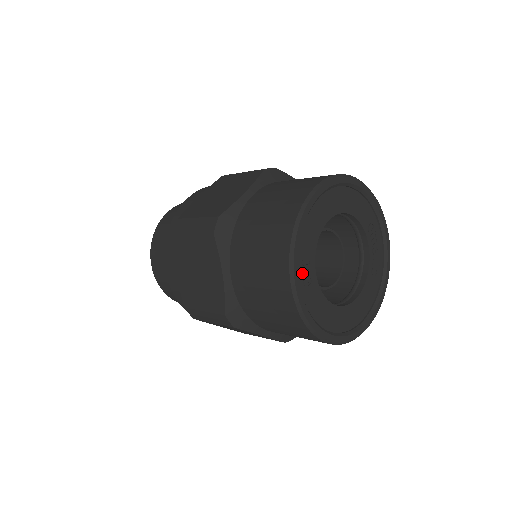
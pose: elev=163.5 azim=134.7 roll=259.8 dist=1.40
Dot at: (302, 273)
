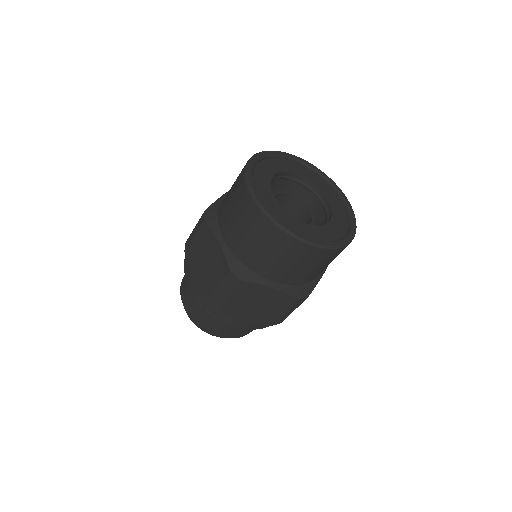
Dot at: (264, 198)
